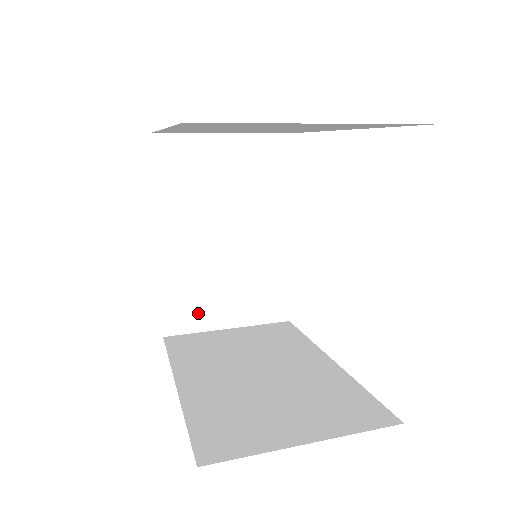
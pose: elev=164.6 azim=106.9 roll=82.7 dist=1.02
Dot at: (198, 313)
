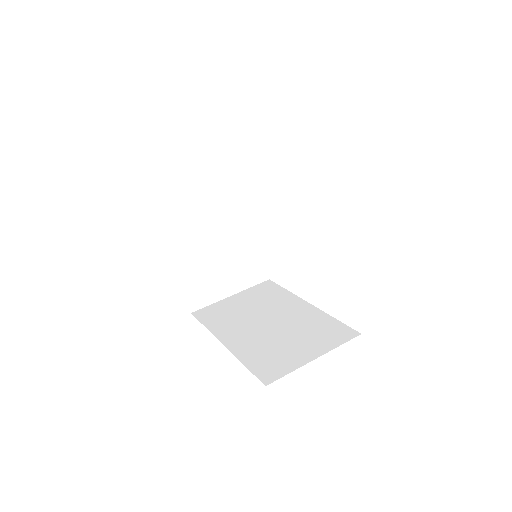
Dot at: (210, 291)
